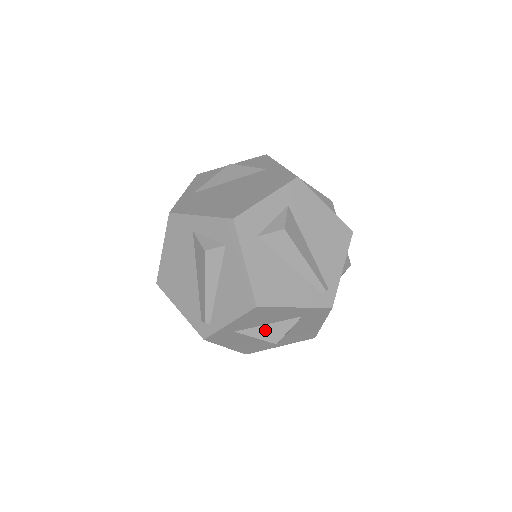
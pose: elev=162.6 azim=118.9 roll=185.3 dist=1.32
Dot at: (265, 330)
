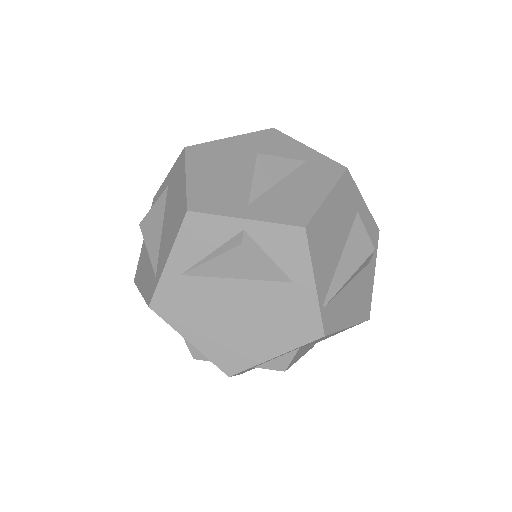
Dot at: occluded
